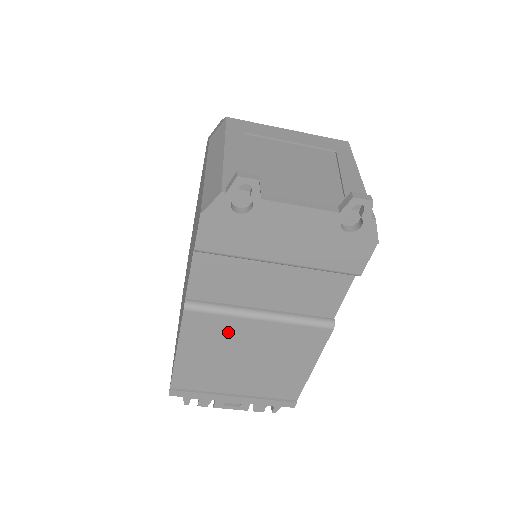
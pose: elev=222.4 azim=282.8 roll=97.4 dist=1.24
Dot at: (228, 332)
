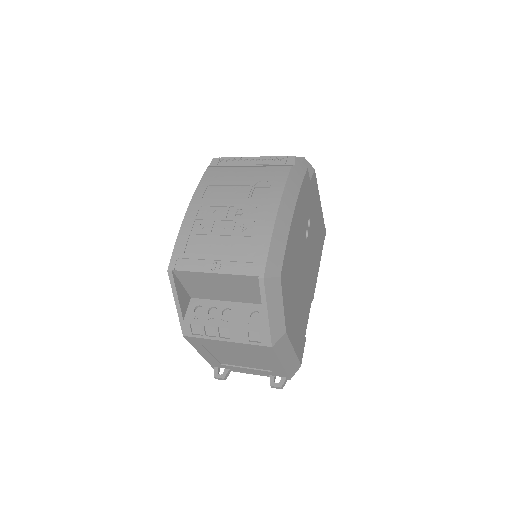
Dot at: occluded
